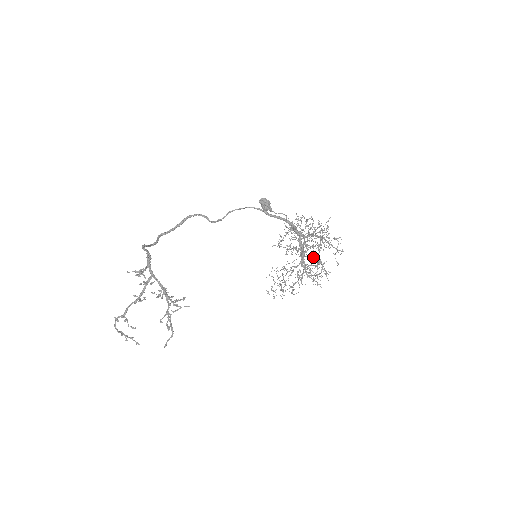
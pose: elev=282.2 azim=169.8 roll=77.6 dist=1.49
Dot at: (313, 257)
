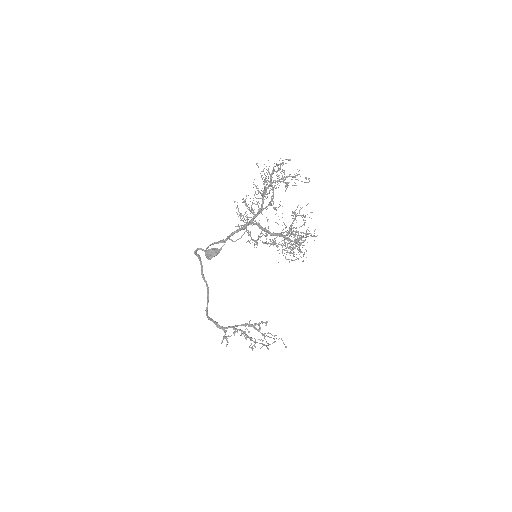
Dot at: (284, 232)
